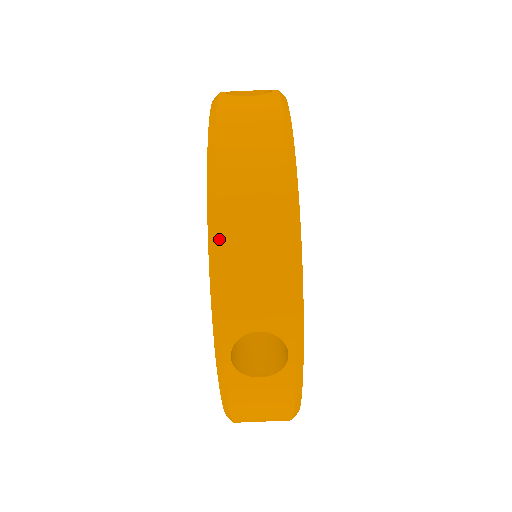
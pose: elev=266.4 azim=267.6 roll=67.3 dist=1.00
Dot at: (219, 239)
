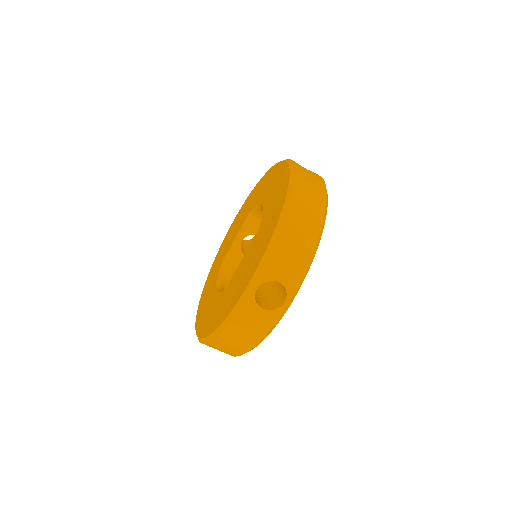
Dot at: (284, 228)
